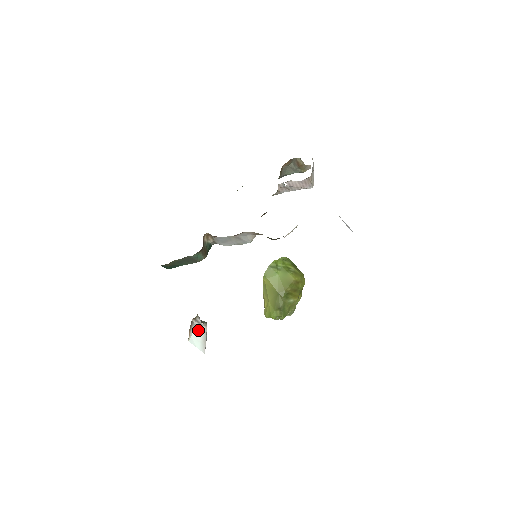
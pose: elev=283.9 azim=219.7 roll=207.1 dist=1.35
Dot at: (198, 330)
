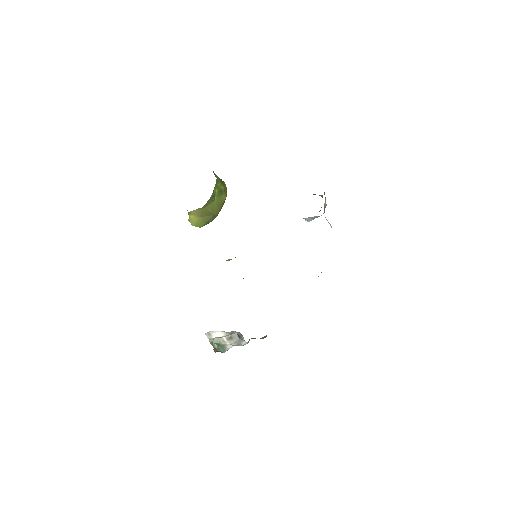
Dot at: occluded
